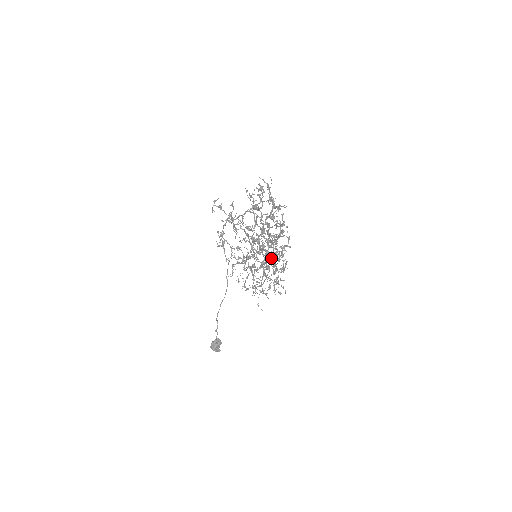
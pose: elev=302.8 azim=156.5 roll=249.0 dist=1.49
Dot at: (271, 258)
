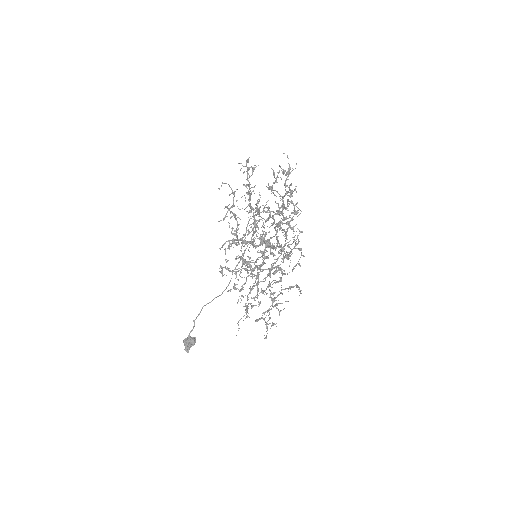
Dot at: (262, 264)
